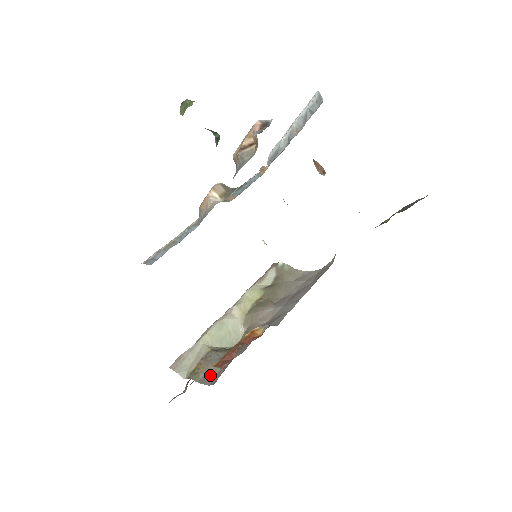
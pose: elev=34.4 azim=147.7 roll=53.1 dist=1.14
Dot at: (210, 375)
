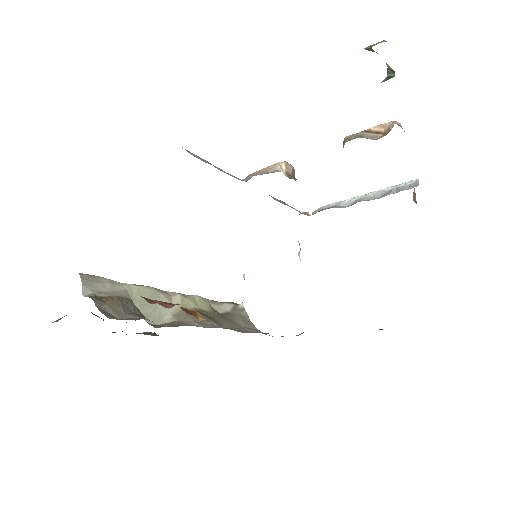
Dot at: (115, 314)
